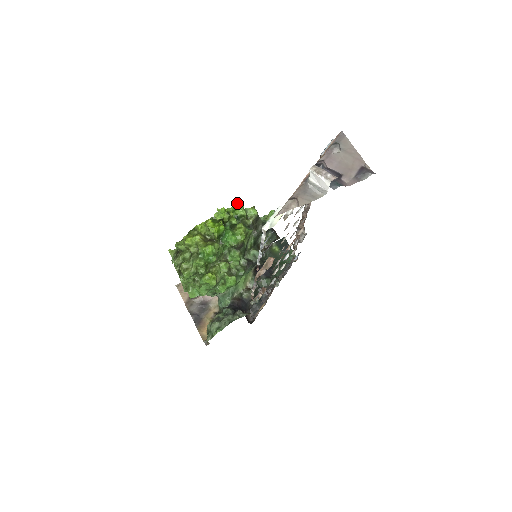
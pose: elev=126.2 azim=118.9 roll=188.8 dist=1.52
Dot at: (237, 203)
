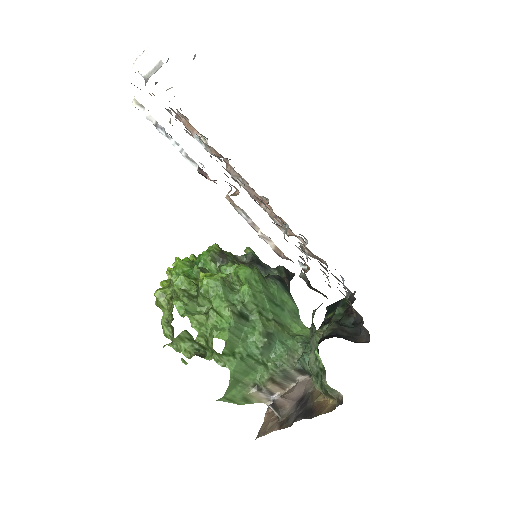
Dot at: (192, 255)
